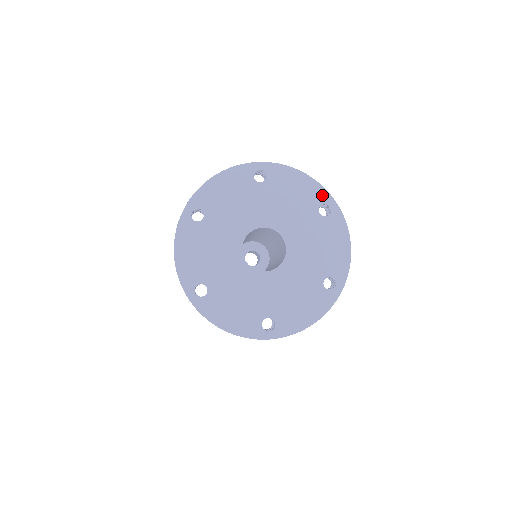
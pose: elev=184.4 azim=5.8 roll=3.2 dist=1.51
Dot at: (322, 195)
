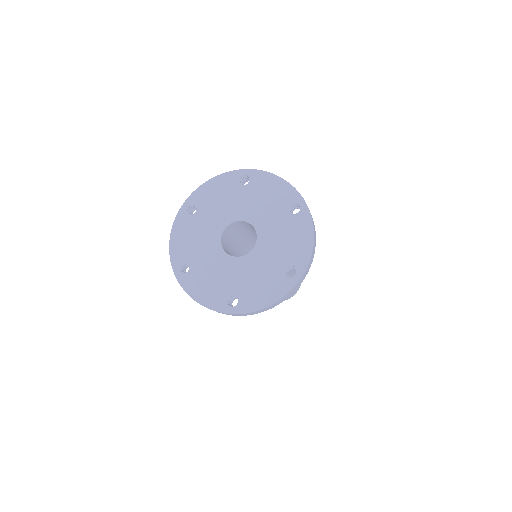
Dot at: (294, 196)
